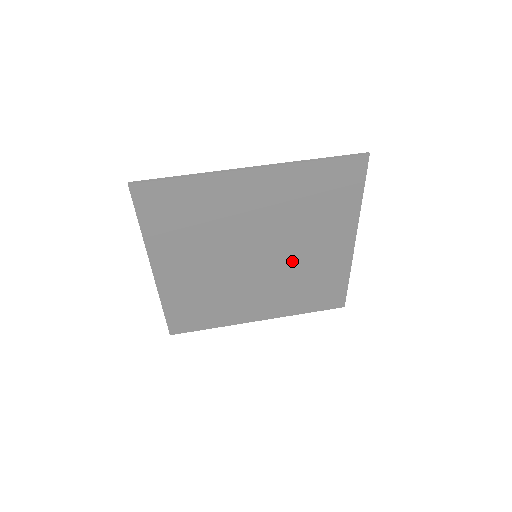
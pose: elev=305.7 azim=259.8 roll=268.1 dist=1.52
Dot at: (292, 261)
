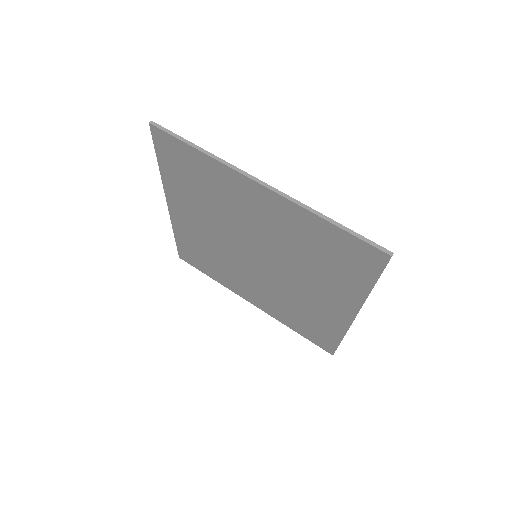
Dot at: (288, 285)
